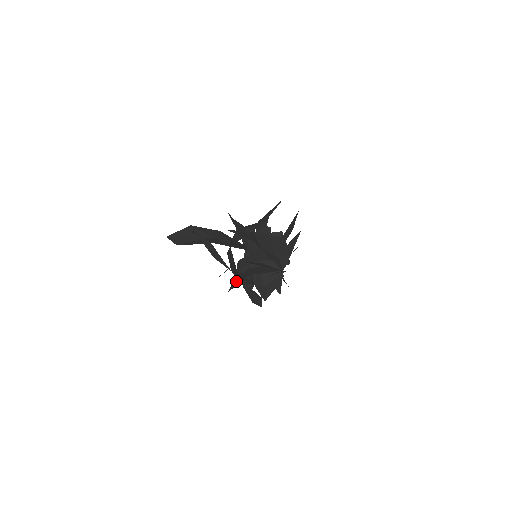
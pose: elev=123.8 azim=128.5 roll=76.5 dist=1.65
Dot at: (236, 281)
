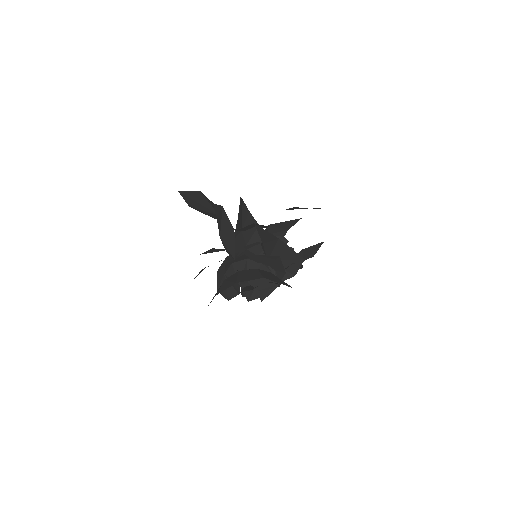
Dot at: (244, 275)
